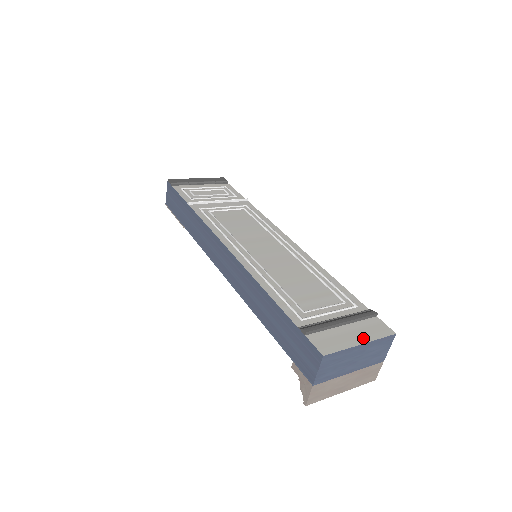
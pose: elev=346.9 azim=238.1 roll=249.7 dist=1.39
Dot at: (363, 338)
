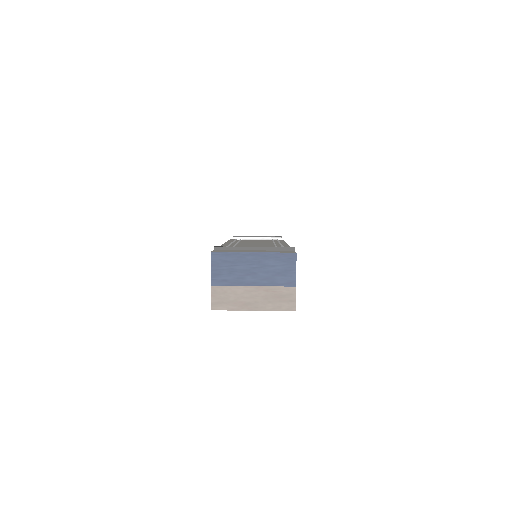
Dot at: (260, 252)
